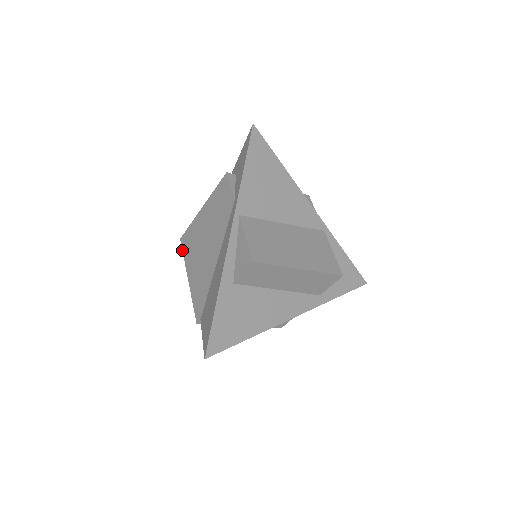
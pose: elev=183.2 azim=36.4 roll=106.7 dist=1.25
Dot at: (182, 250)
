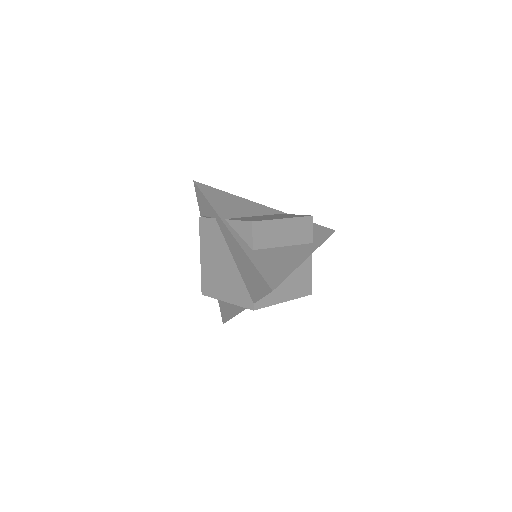
Dot at: occluded
